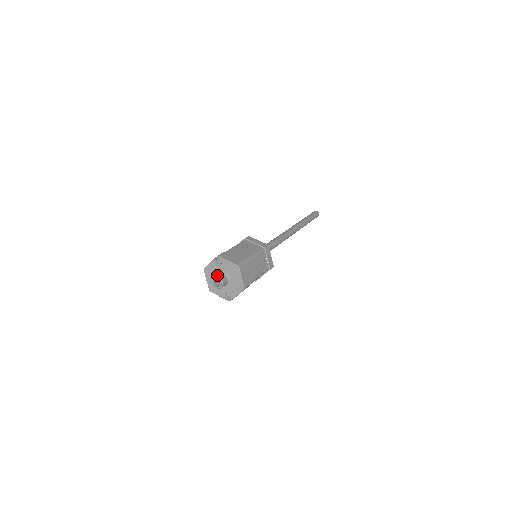
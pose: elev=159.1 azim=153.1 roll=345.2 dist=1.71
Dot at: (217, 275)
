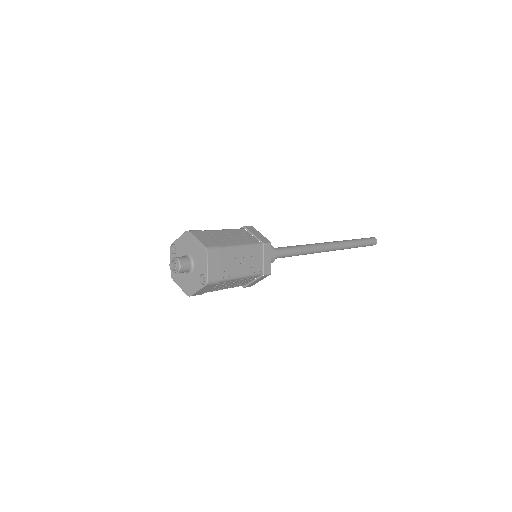
Dot at: occluded
